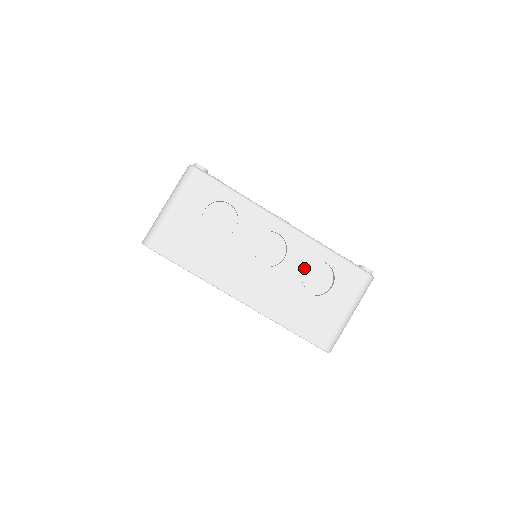
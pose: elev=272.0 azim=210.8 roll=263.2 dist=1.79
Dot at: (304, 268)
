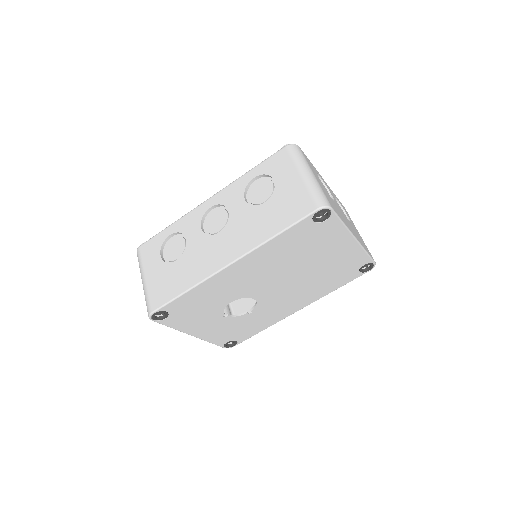
Dot at: (248, 199)
